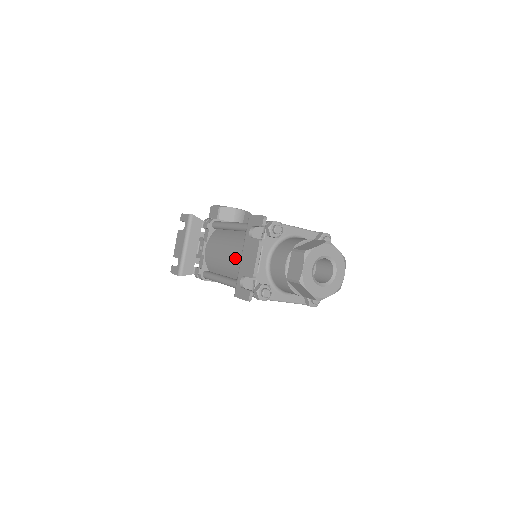
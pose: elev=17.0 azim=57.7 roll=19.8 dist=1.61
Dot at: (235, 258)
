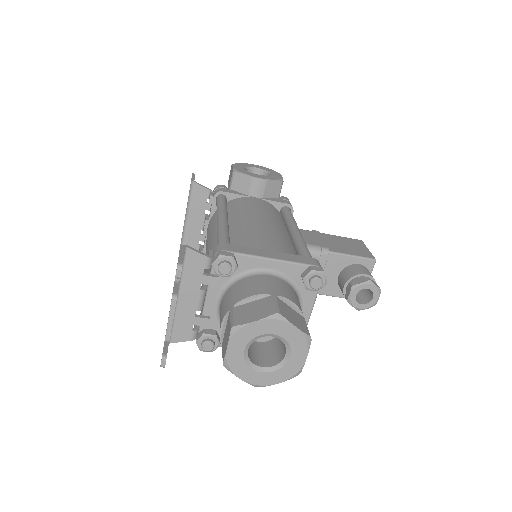
Dot at: (205, 271)
